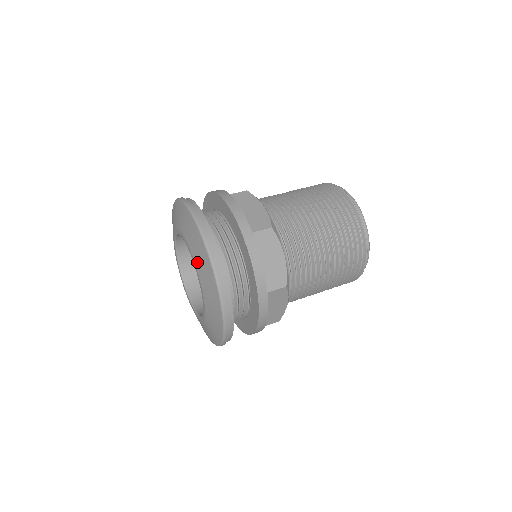
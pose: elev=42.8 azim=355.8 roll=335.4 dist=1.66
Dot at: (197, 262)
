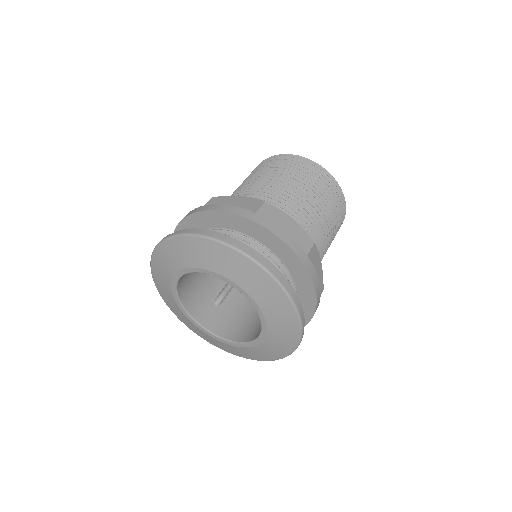
Dot at: (186, 262)
